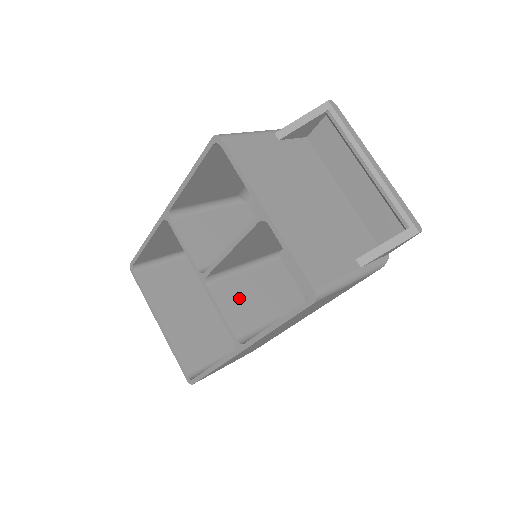
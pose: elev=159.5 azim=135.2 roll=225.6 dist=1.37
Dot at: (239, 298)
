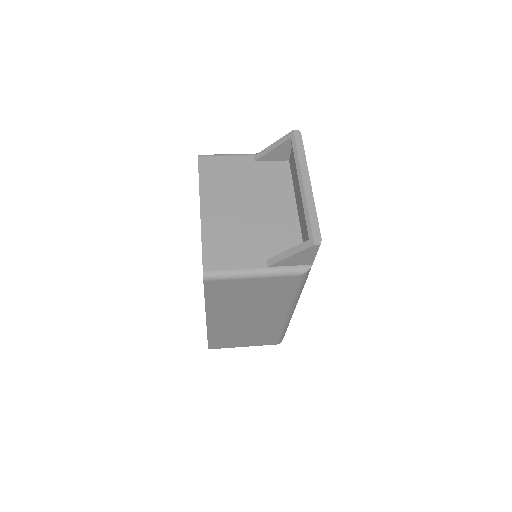
Dot at: occluded
